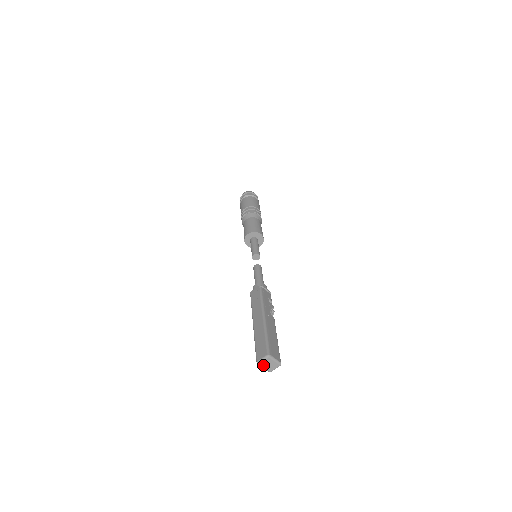
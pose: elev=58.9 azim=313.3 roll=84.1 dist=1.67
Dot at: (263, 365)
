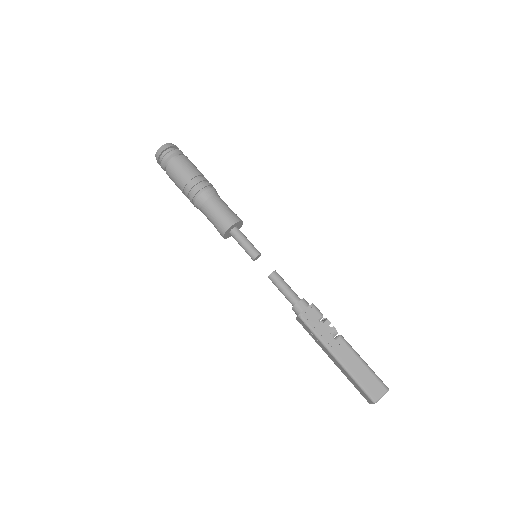
Dot at: occluded
